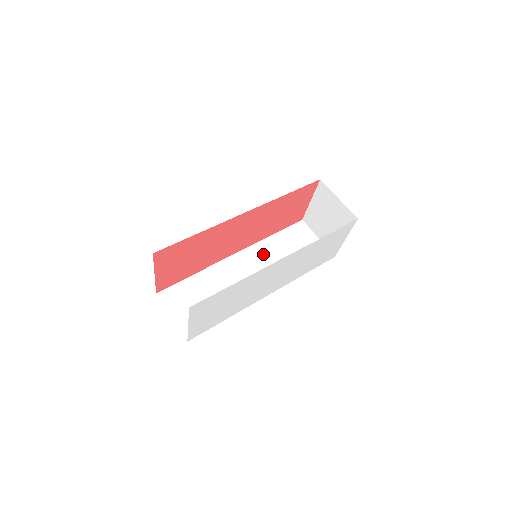
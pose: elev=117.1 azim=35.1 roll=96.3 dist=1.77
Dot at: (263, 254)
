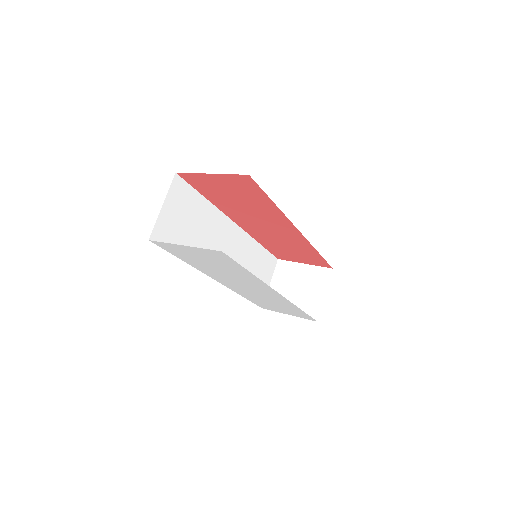
Dot at: (244, 248)
